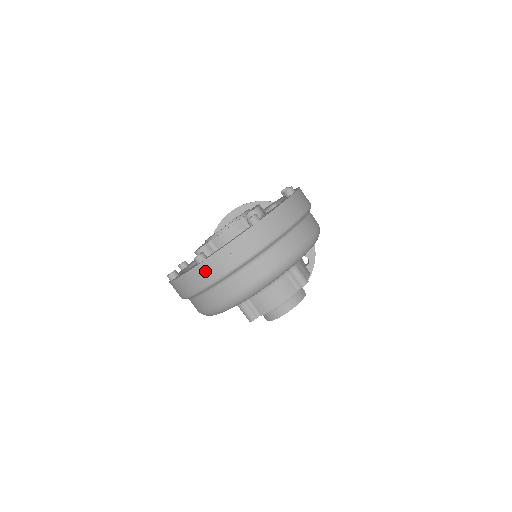
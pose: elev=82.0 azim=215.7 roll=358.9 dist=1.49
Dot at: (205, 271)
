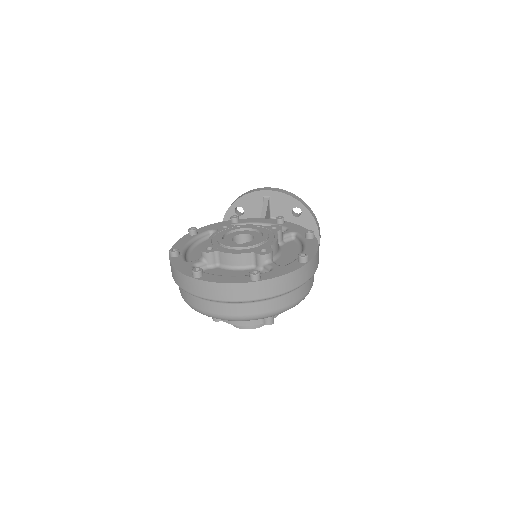
Dot at: (195, 285)
